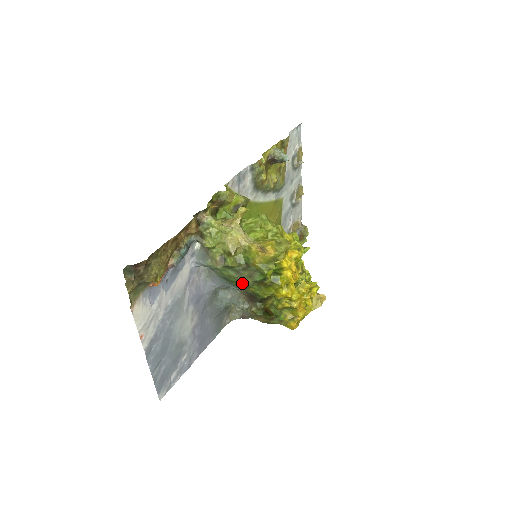
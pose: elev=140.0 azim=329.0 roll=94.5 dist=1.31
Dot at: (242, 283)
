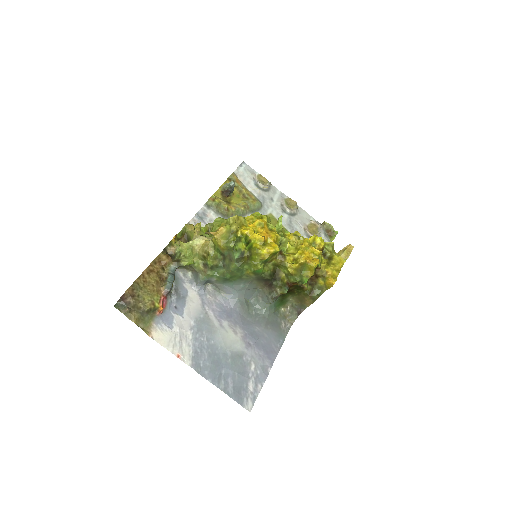
Dot at: (233, 271)
